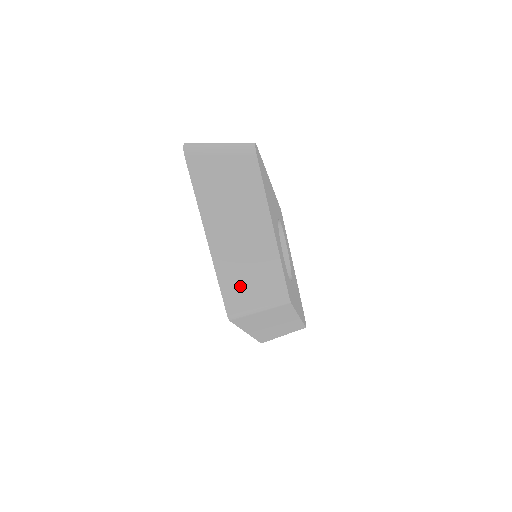
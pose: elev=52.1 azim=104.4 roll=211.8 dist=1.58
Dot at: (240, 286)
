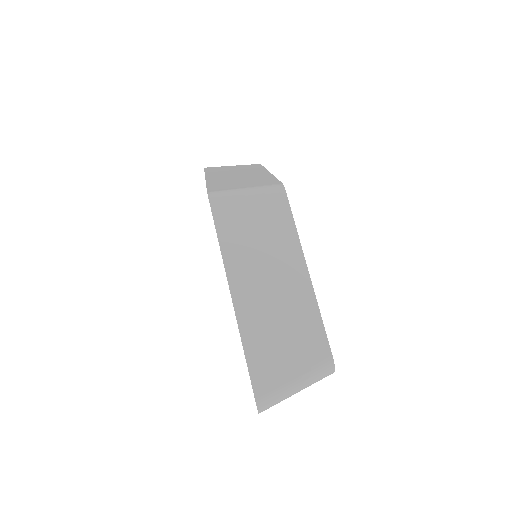
Dot at: (229, 185)
